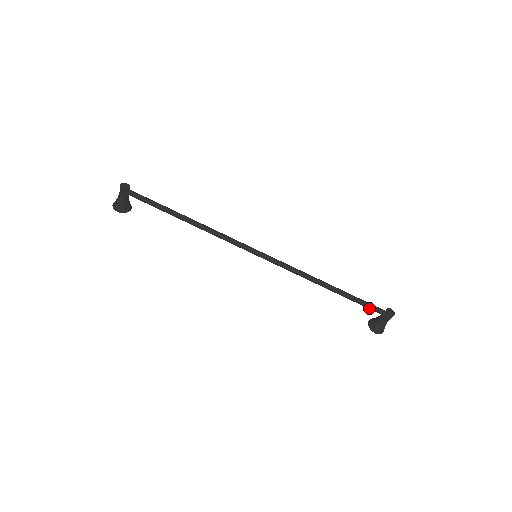
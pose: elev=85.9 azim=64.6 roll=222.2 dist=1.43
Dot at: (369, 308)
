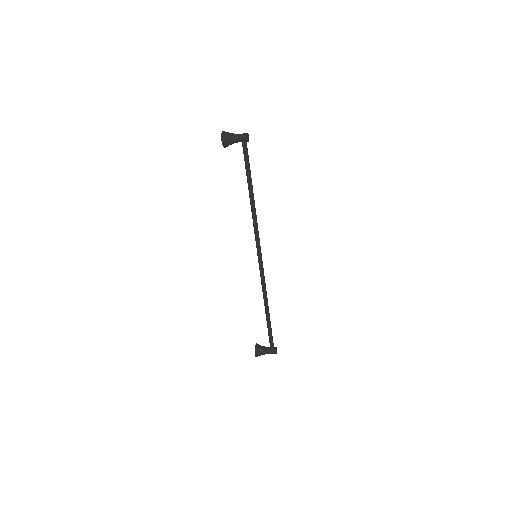
Dot at: (270, 339)
